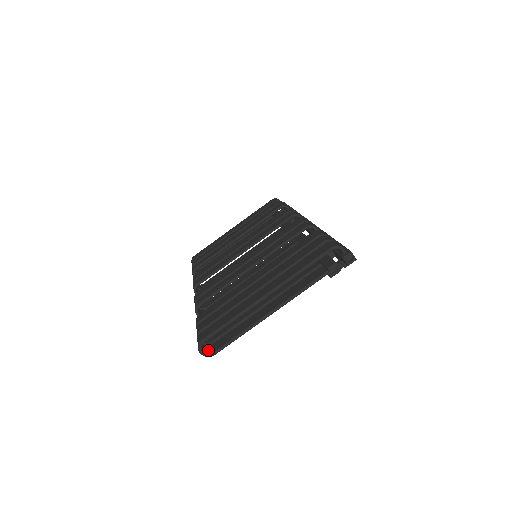
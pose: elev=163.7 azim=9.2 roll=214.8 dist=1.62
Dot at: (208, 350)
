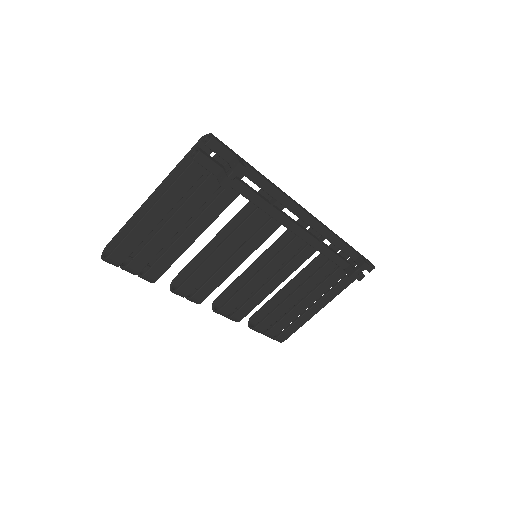
Dot at: (111, 260)
